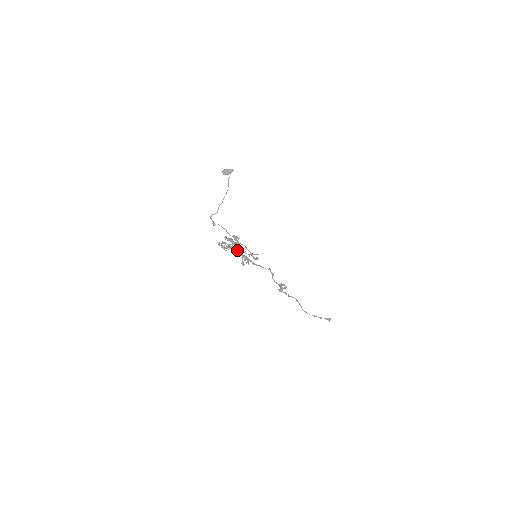
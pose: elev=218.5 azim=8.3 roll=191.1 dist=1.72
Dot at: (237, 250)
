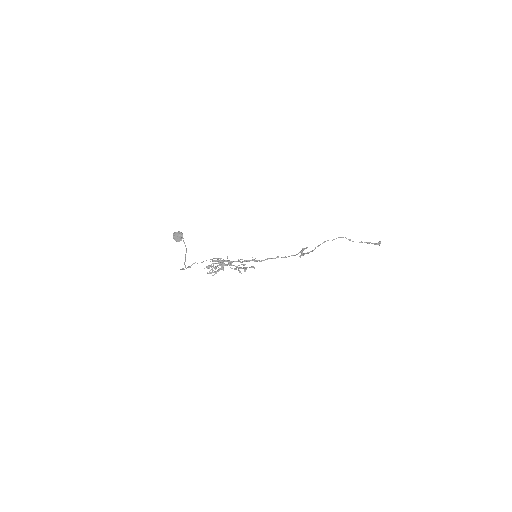
Dot at: (229, 265)
